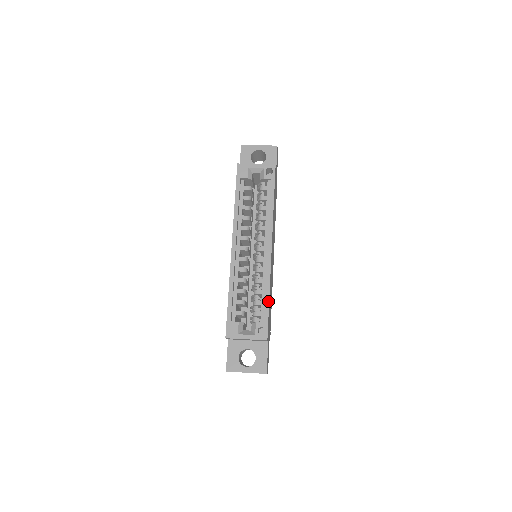
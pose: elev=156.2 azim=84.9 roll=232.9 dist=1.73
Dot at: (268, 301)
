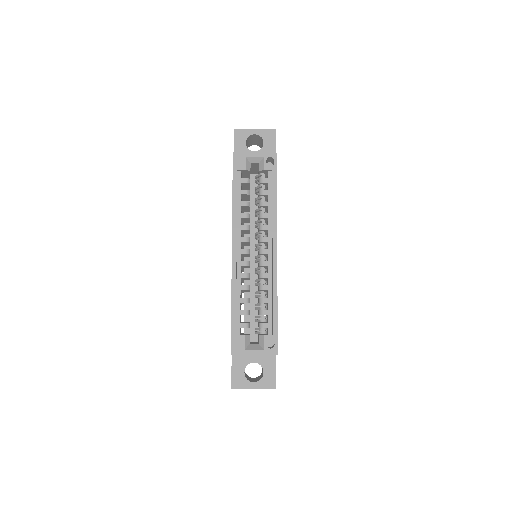
Dot at: (276, 311)
